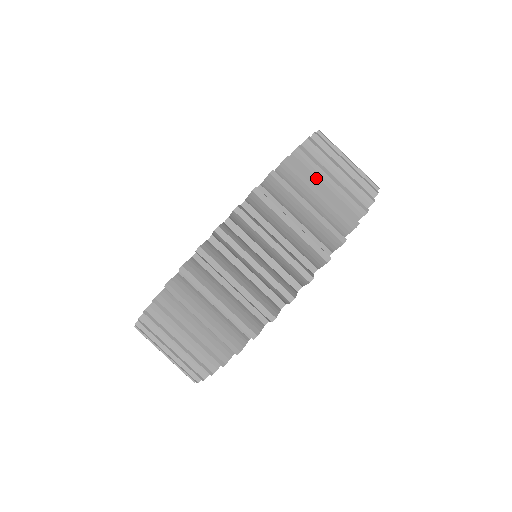
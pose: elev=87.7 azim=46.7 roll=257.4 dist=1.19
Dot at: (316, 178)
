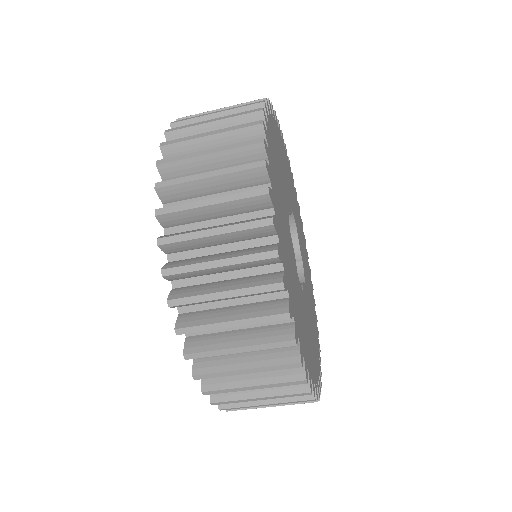
Dot at: (198, 190)
